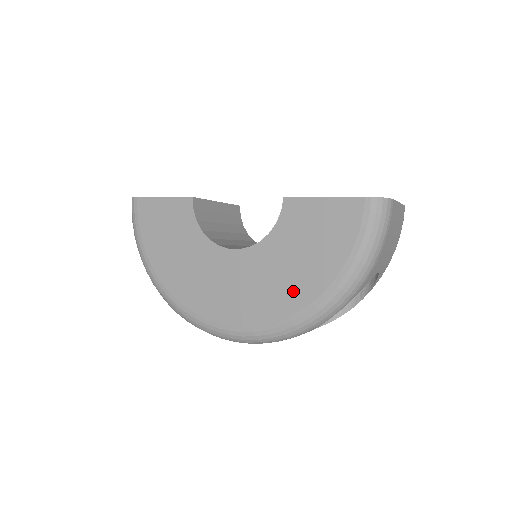
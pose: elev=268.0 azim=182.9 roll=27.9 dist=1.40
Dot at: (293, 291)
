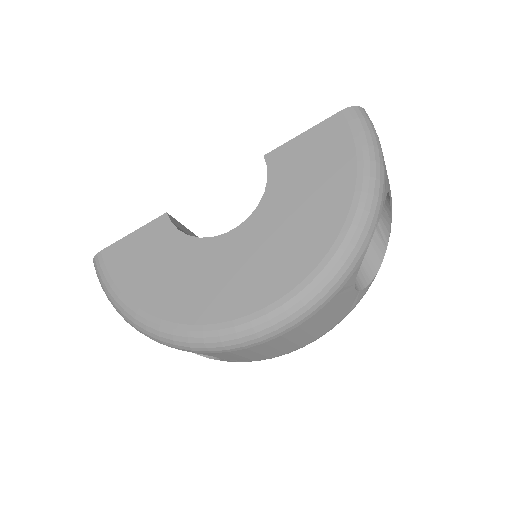
Dot at: (318, 225)
